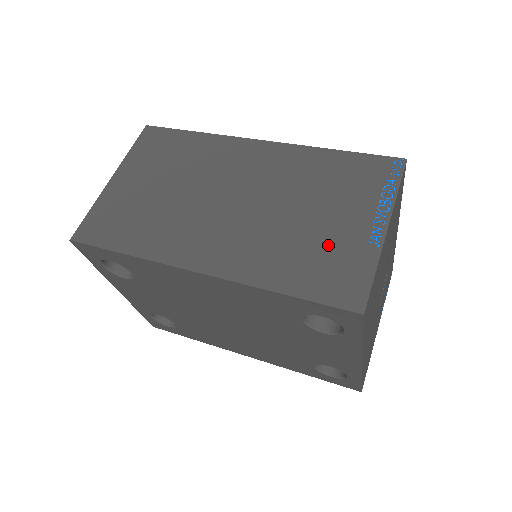
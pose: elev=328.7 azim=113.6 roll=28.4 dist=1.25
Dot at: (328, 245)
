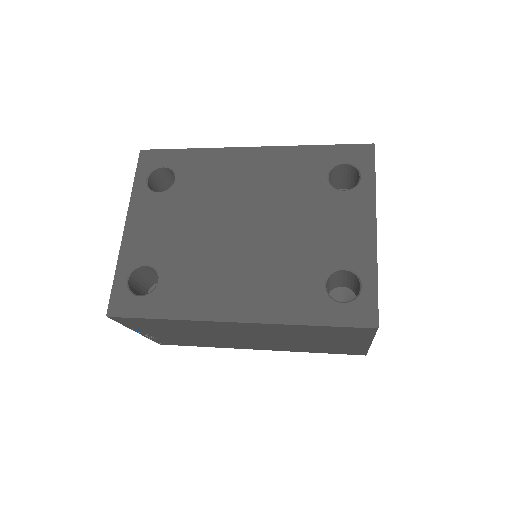
Dot at: occluded
